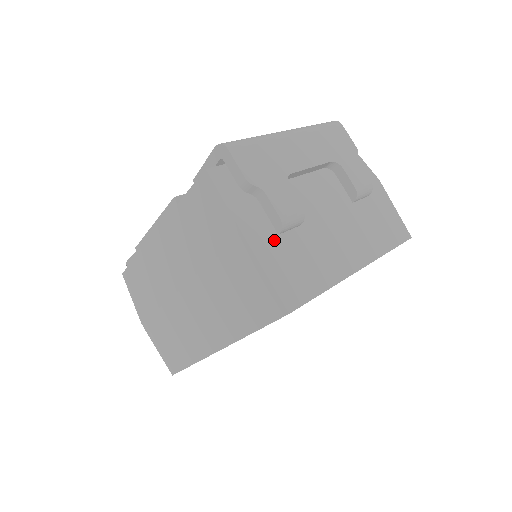
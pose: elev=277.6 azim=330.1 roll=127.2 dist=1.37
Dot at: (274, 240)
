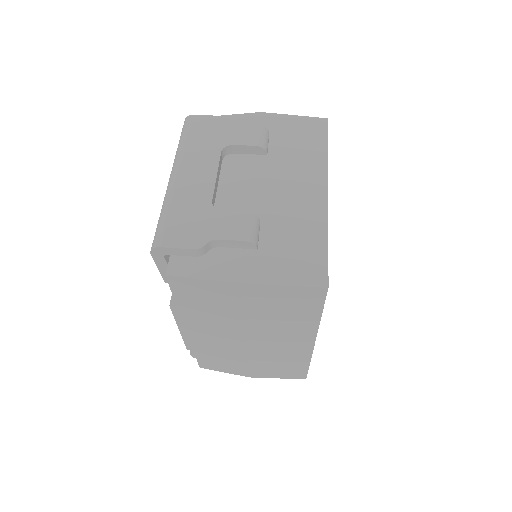
Dot at: (260, 257)
